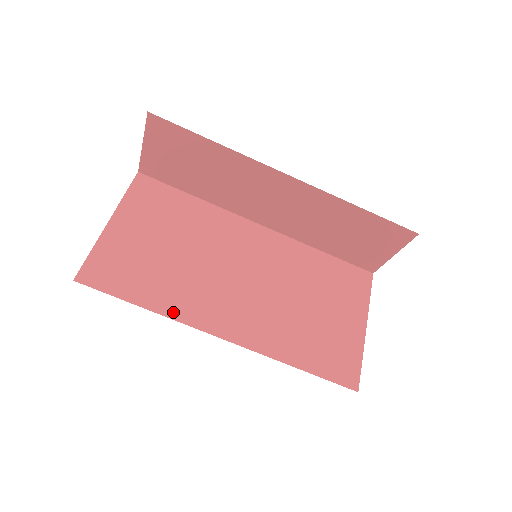
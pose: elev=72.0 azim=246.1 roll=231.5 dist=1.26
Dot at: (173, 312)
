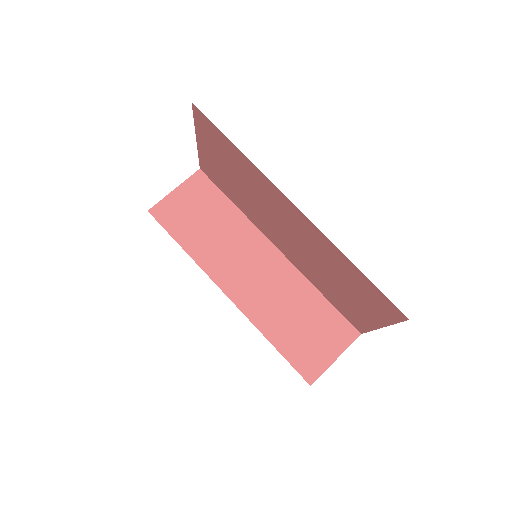
Dot at: occluded
